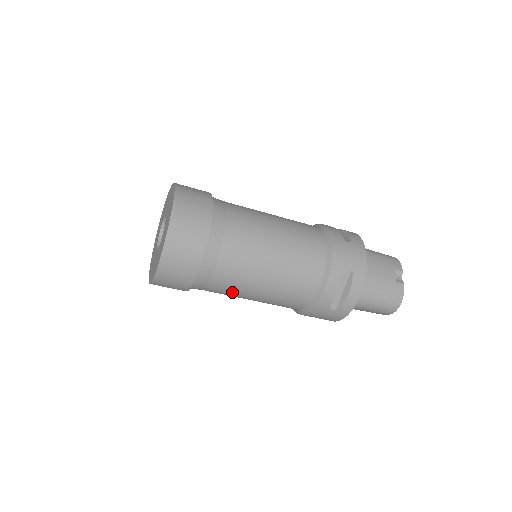
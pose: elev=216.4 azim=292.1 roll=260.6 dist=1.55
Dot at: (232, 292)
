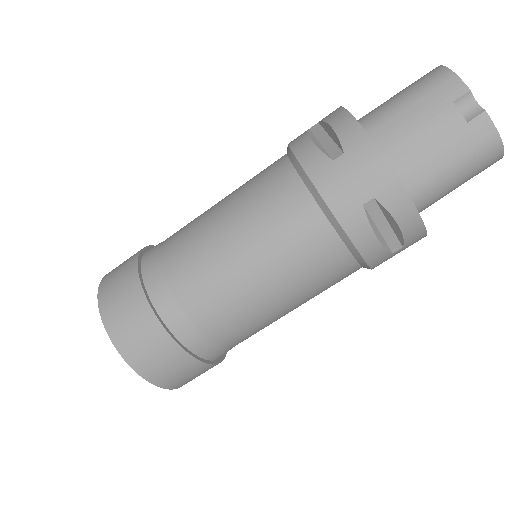
Dot at: occluded
